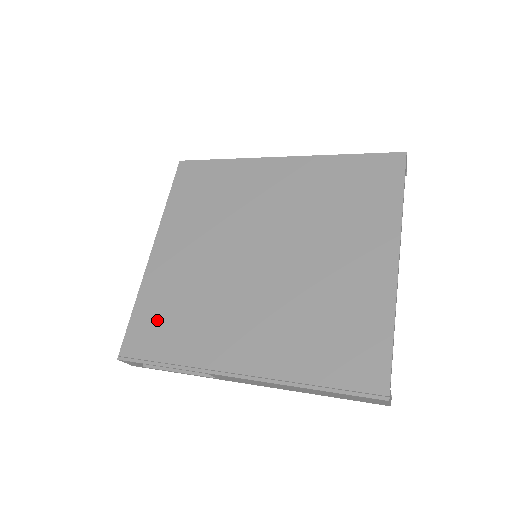
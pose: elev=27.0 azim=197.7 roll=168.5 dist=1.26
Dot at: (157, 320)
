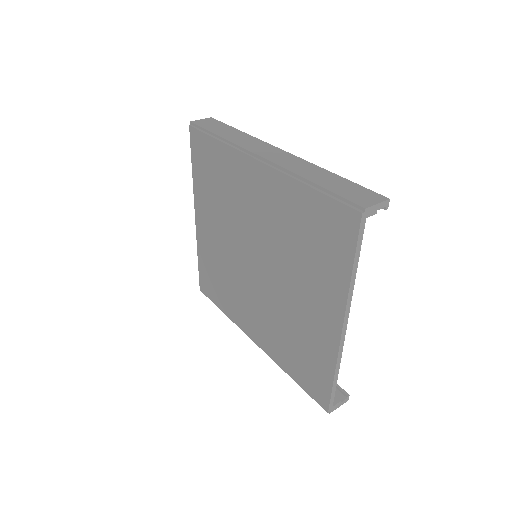
Dot at: (210, 278)
